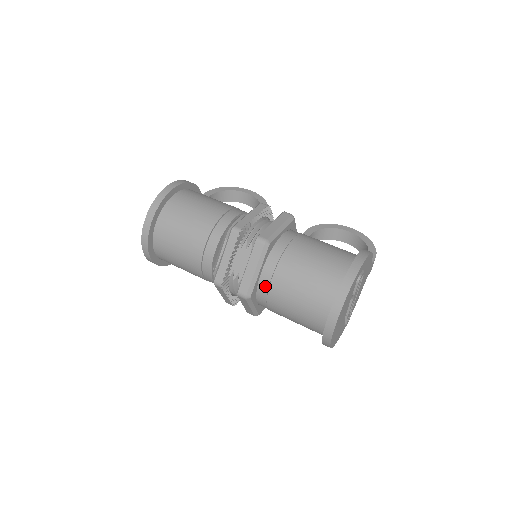
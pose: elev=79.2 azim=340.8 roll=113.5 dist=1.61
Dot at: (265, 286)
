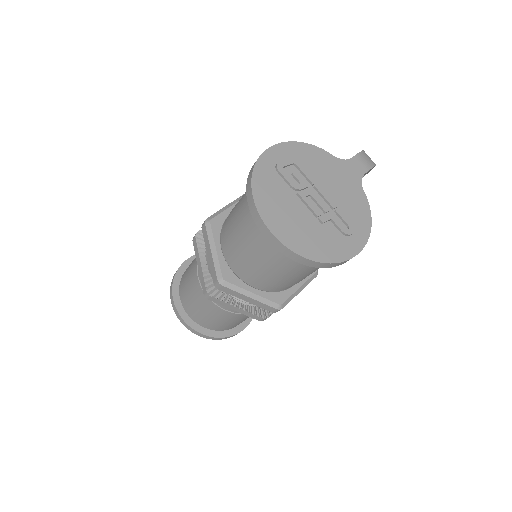
Dot at: (230, 259)
